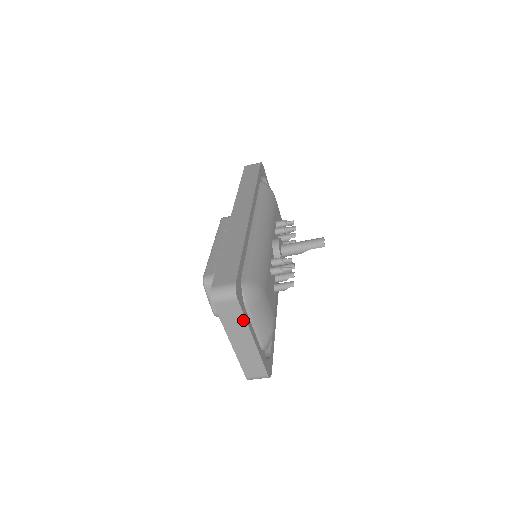
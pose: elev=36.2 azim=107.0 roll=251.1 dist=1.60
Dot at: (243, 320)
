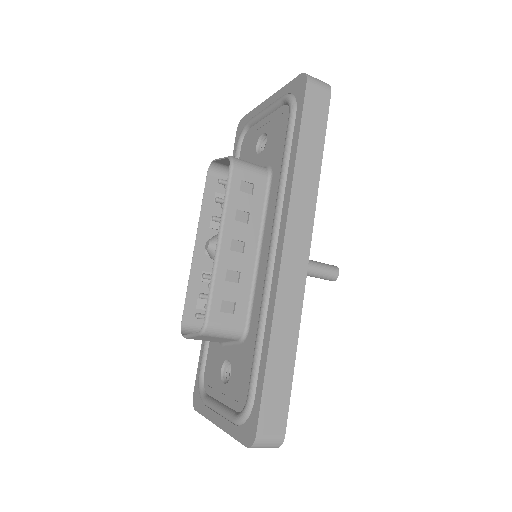
Dot at: occluded
